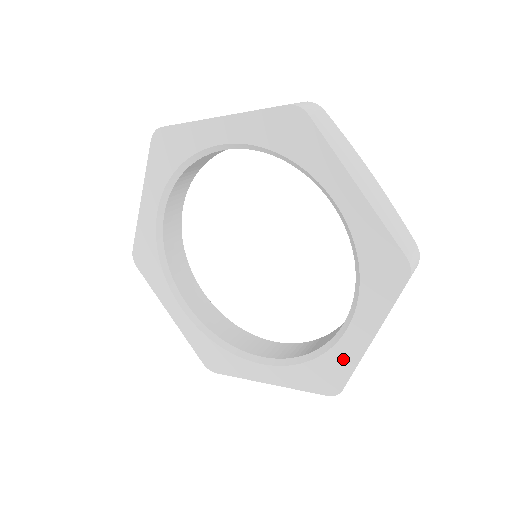
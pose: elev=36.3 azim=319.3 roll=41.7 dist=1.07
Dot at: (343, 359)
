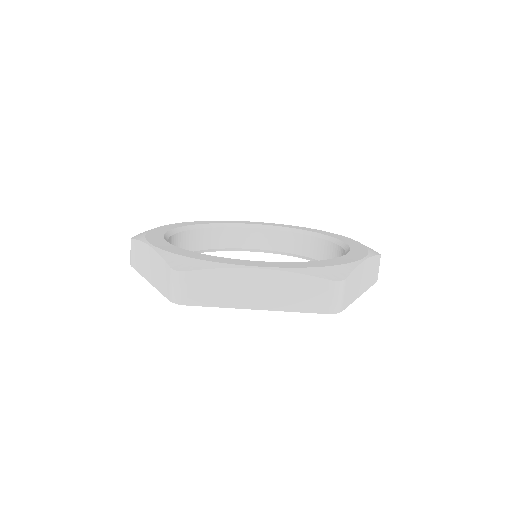
Dot at: occluded
